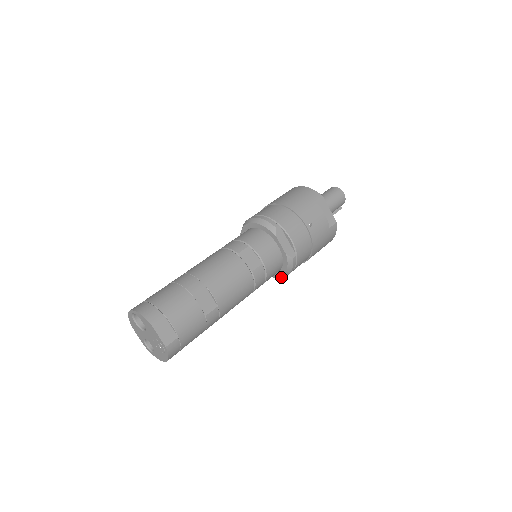
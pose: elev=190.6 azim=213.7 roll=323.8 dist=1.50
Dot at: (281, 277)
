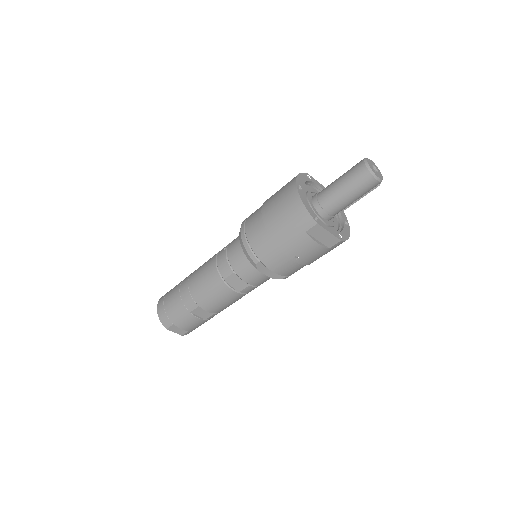
Dot at: occluded
